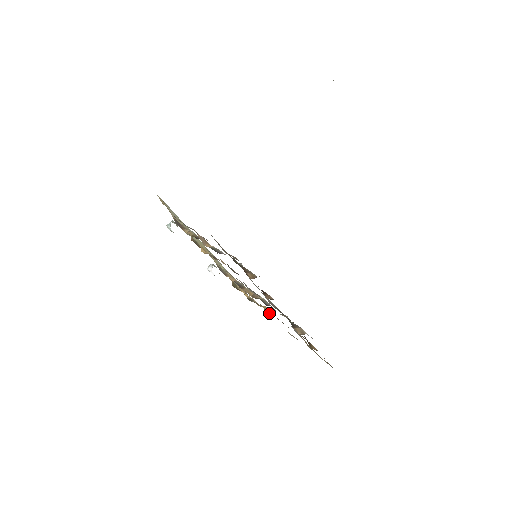
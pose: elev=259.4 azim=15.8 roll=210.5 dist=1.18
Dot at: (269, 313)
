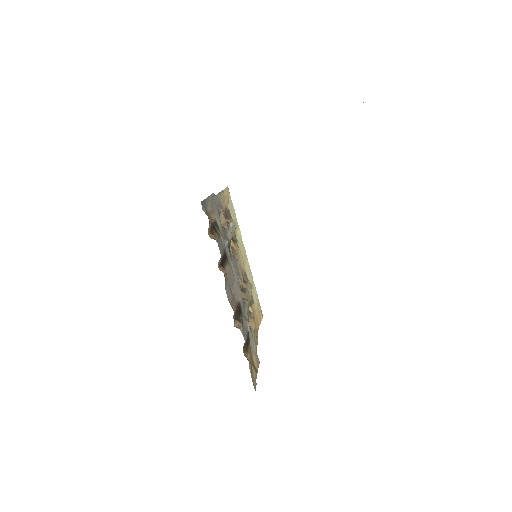
Dot at: (250, 325)
